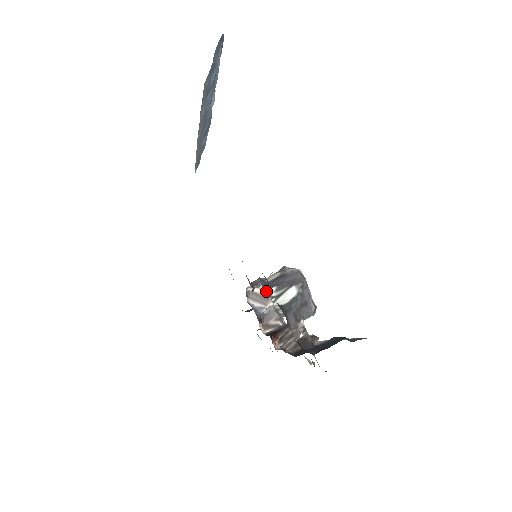
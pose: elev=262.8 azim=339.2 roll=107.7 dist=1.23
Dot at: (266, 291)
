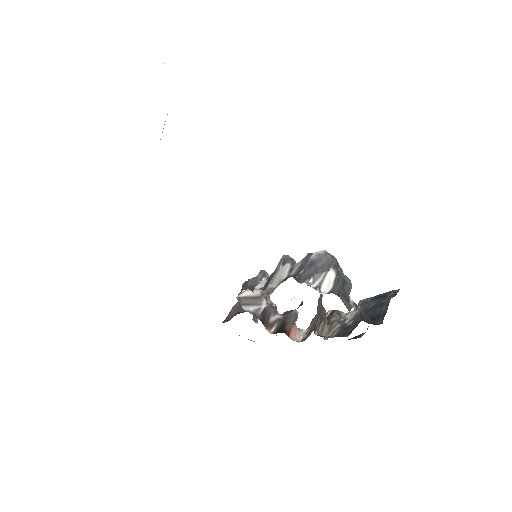
Dot at: (256, 290)
